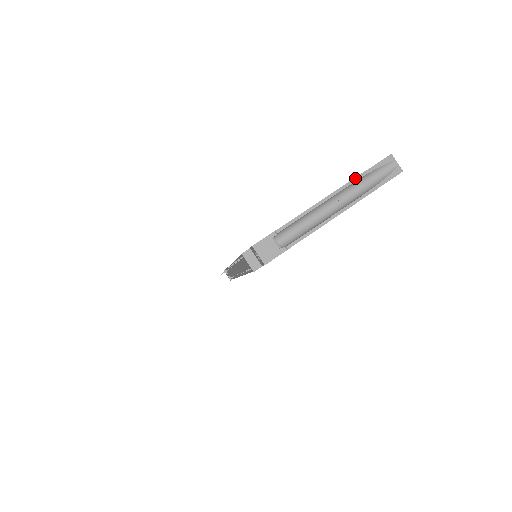
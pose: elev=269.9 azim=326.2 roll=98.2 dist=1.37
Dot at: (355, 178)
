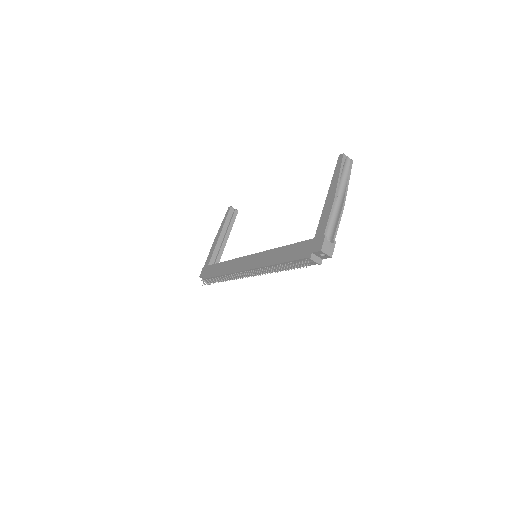
Dot at: (339, 179)
